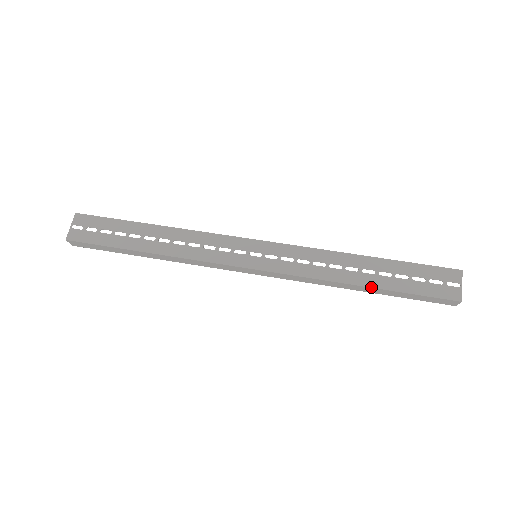
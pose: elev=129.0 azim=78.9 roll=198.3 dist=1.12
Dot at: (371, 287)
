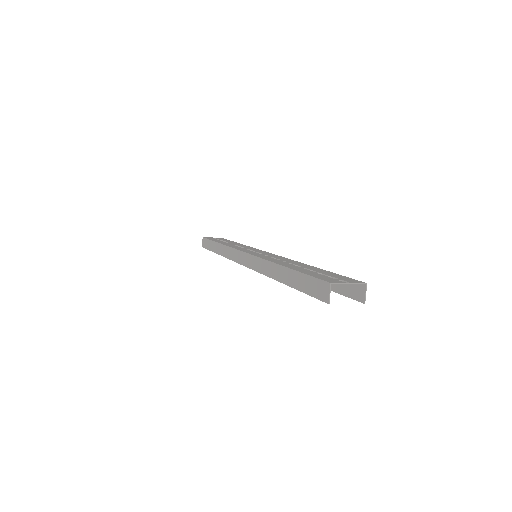
Dot at: (285, 266)
